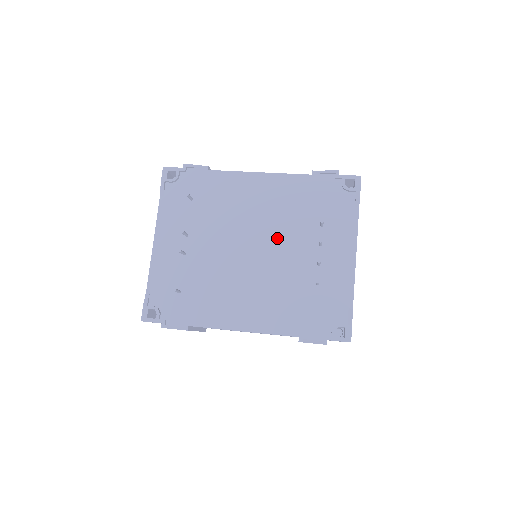
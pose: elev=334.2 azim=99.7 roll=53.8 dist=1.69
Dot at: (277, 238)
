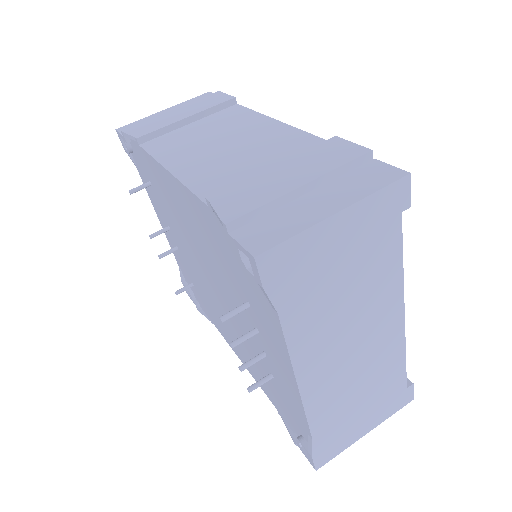
Dot at: (220, 285)
